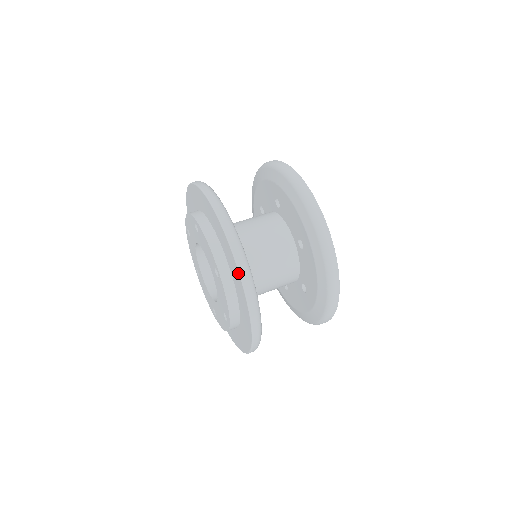
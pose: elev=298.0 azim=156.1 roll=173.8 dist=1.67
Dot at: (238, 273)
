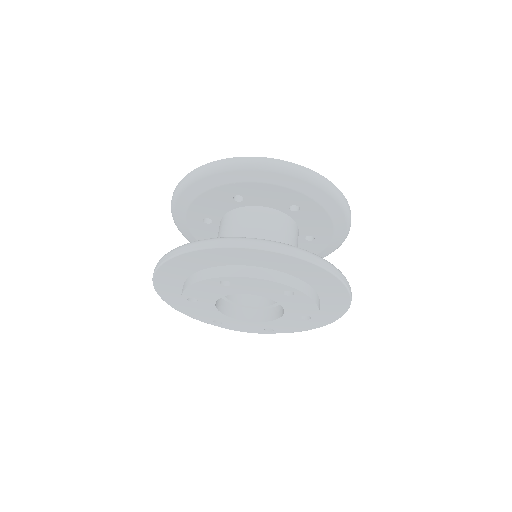
Dot at: (323, 270)
